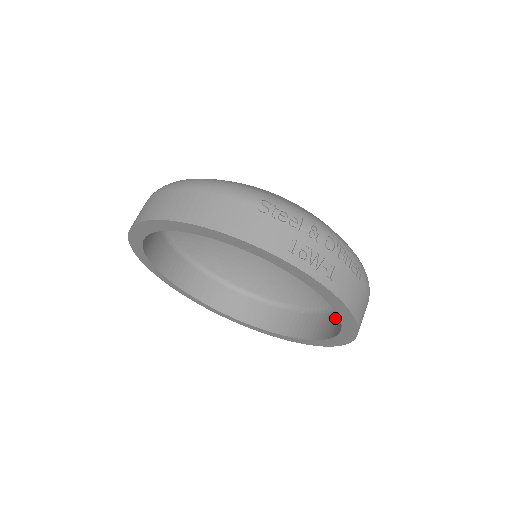
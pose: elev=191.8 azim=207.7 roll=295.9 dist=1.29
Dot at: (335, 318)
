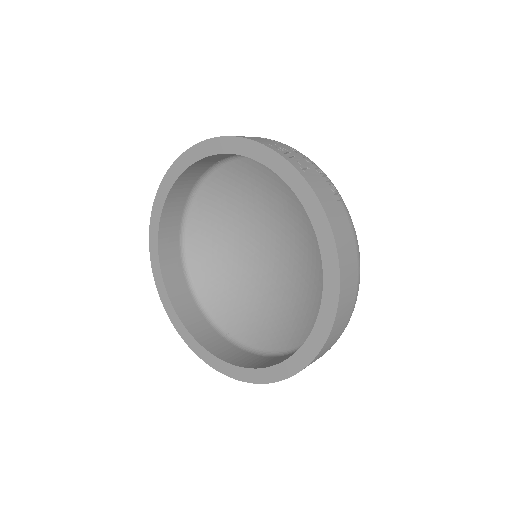
Dot at: occluded
